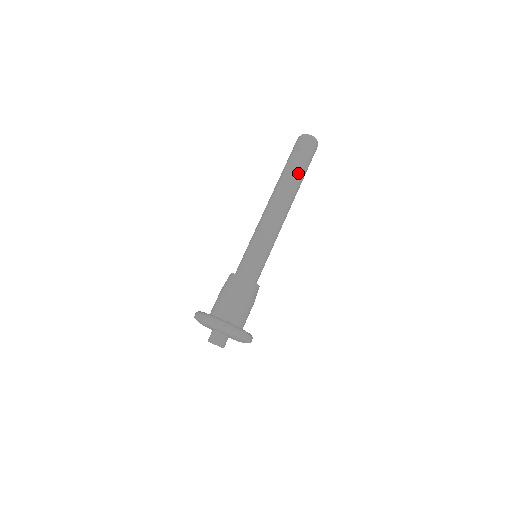
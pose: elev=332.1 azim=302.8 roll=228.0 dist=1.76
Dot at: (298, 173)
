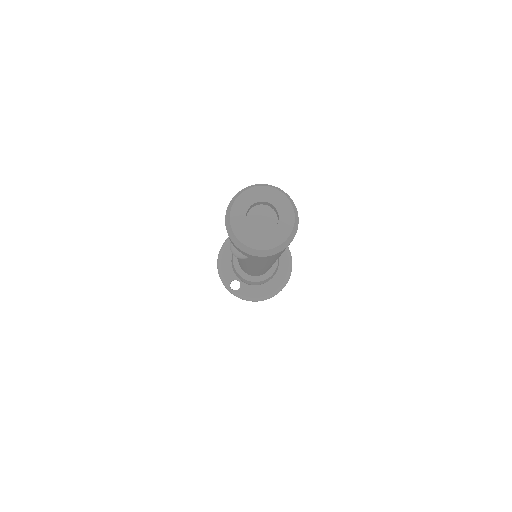
Dot at: (263, 264)
